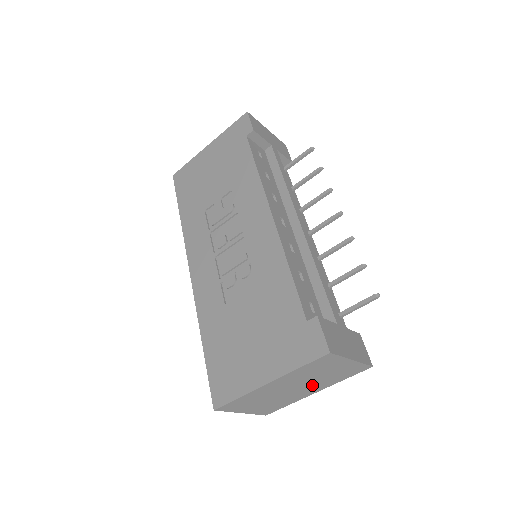
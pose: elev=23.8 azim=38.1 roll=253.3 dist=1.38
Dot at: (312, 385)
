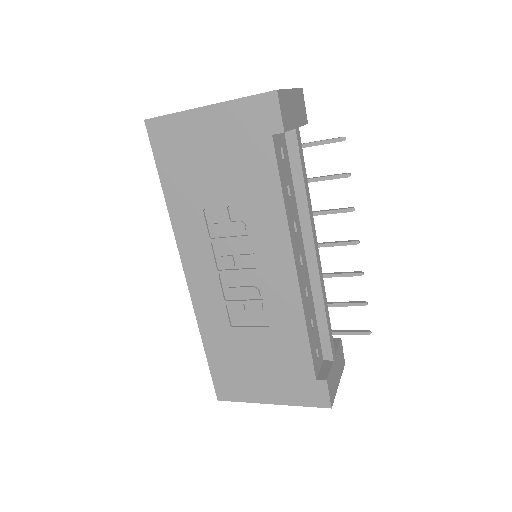
Dot at: occluded
